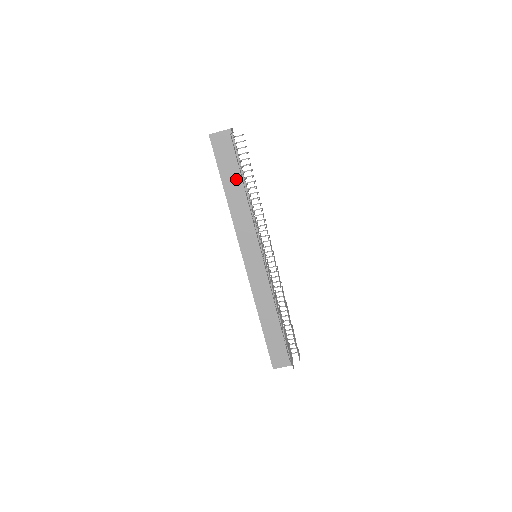
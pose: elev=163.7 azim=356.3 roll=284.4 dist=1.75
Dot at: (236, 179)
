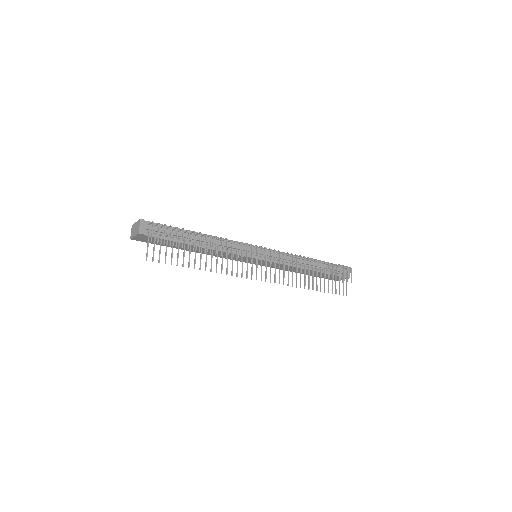
Dot at: occluded
